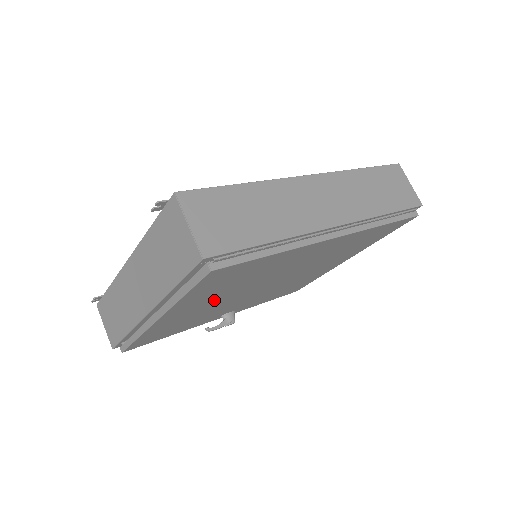
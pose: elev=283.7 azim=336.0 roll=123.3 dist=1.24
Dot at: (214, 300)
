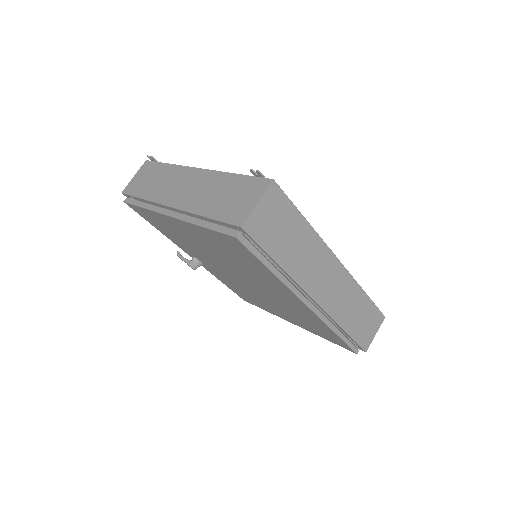
Dot at: (208, 247)
